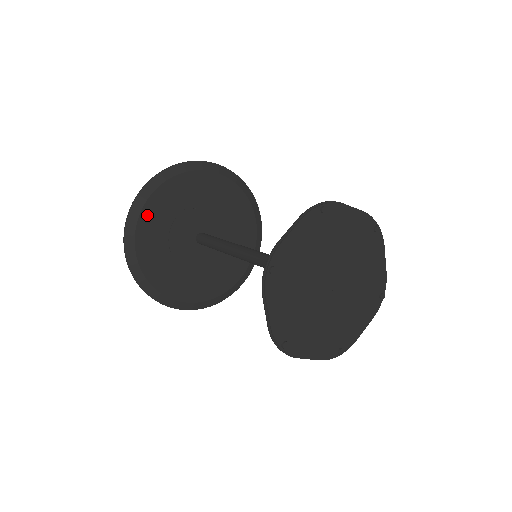
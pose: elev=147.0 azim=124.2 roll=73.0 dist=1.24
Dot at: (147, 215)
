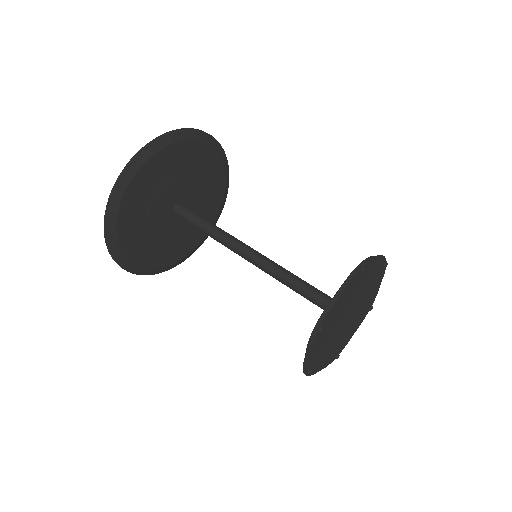
Dot at: (130, 195)
